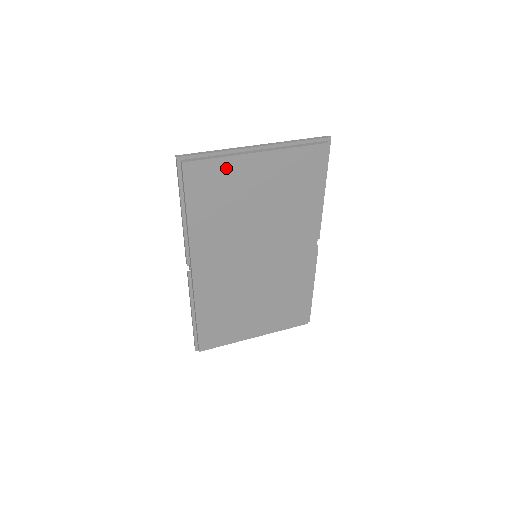
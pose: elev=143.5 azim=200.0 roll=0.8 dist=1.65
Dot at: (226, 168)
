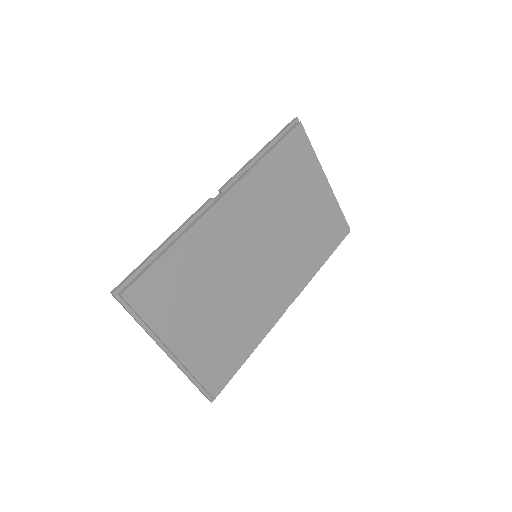
Dot at: (310, 162)
